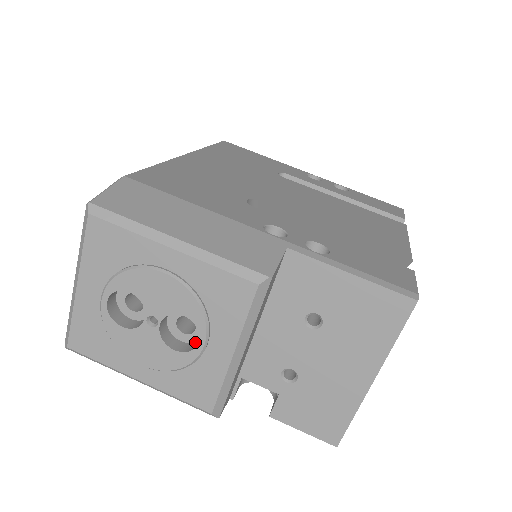
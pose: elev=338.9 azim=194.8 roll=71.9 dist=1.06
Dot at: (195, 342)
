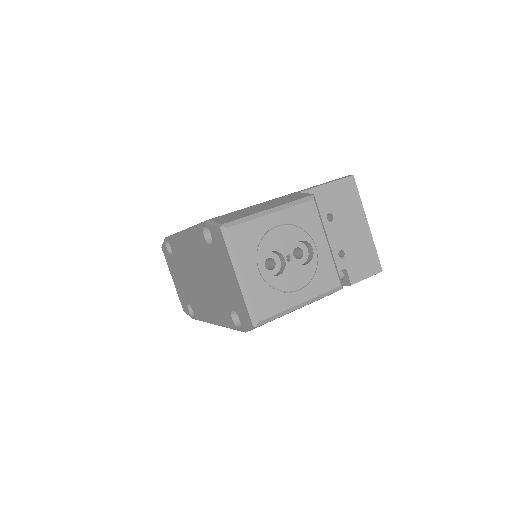
Dot at: (307, 259)
